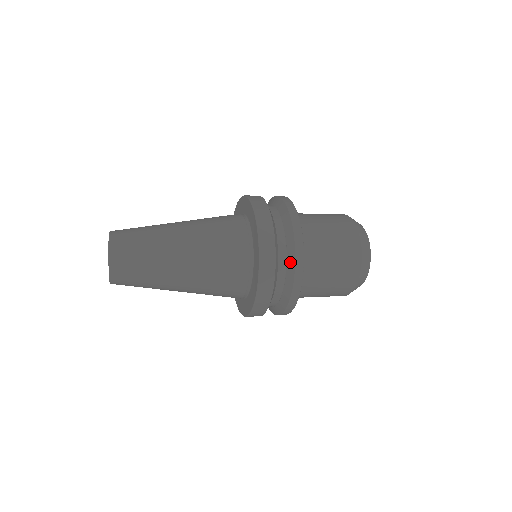
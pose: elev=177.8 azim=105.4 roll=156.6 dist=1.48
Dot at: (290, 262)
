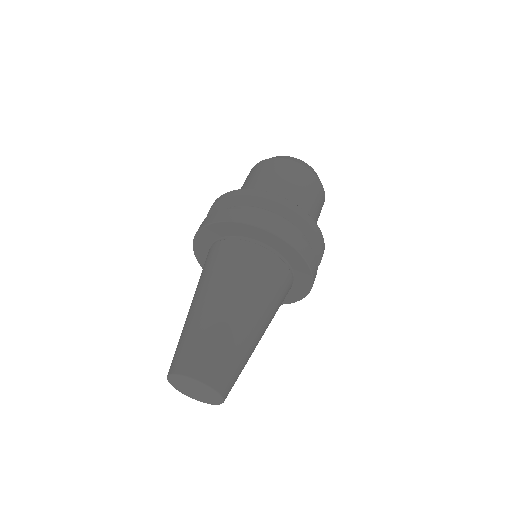
Dot at: (317, 256)
